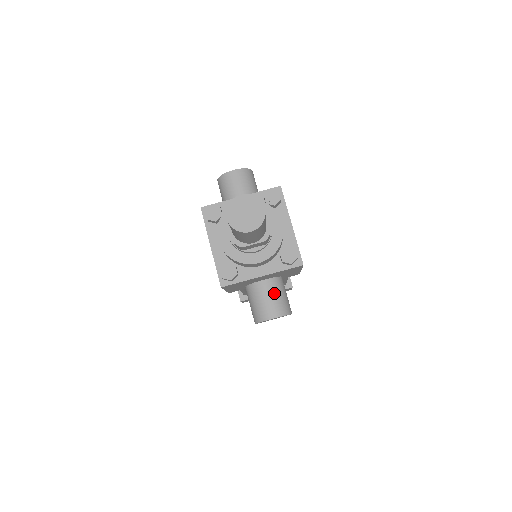
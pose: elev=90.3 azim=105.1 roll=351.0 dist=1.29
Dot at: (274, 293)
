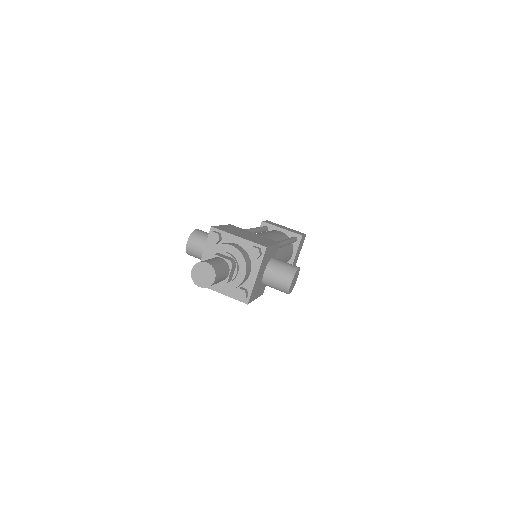
Dot at: (276, 272)
